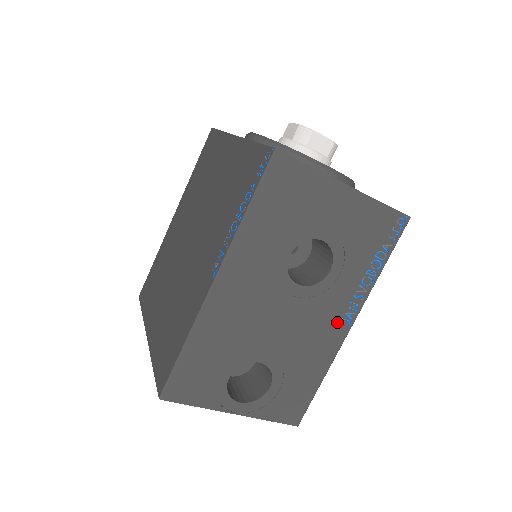
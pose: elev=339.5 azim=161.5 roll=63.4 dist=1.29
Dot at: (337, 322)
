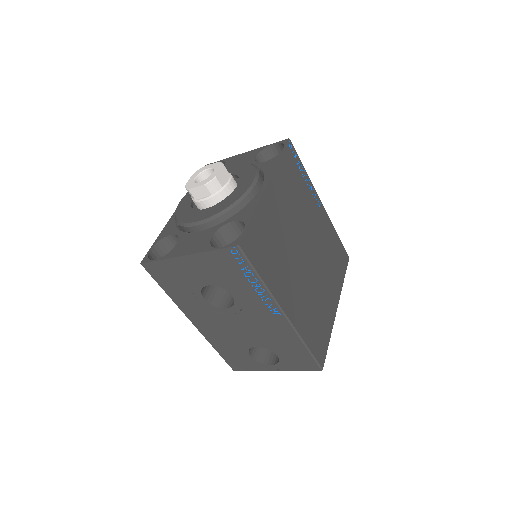
Dot at: (272, 316)
